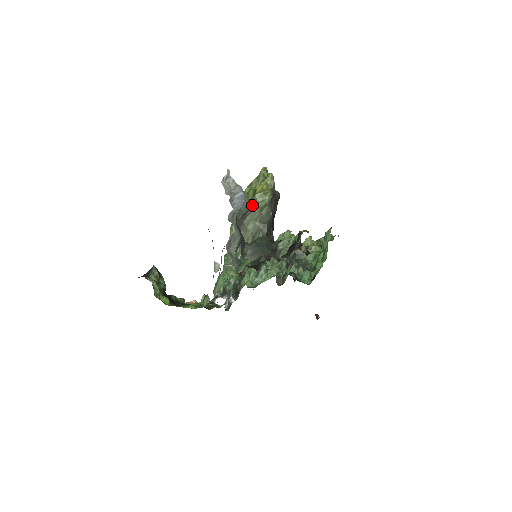
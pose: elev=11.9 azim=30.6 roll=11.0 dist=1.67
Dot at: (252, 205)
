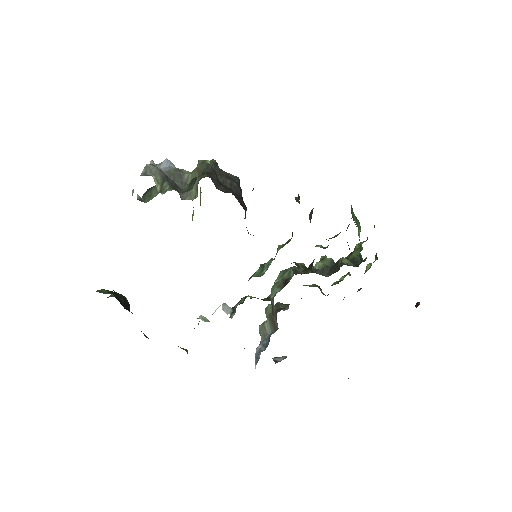
Dot at: (189, 173)
